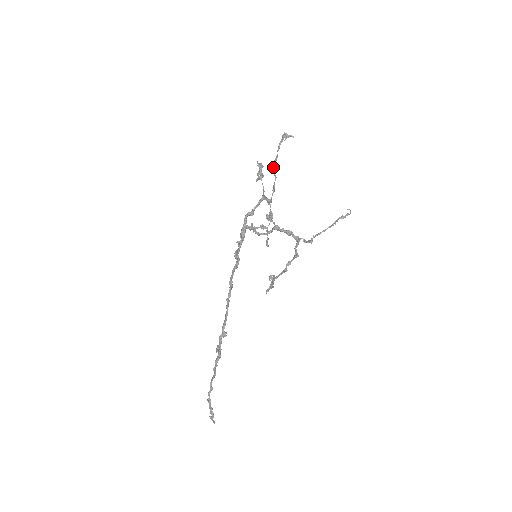
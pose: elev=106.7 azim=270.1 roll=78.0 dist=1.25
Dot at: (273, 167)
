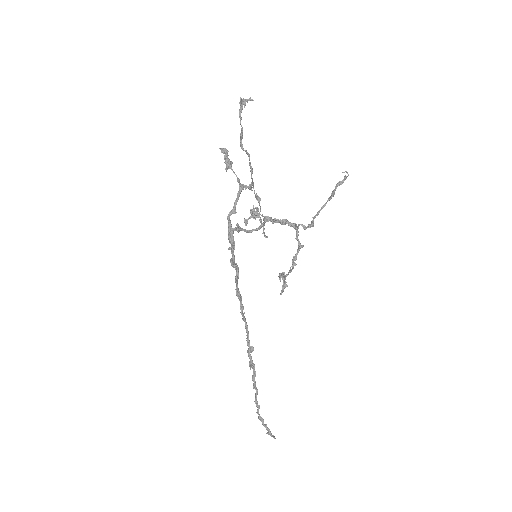
Dot at: (241, 144)
